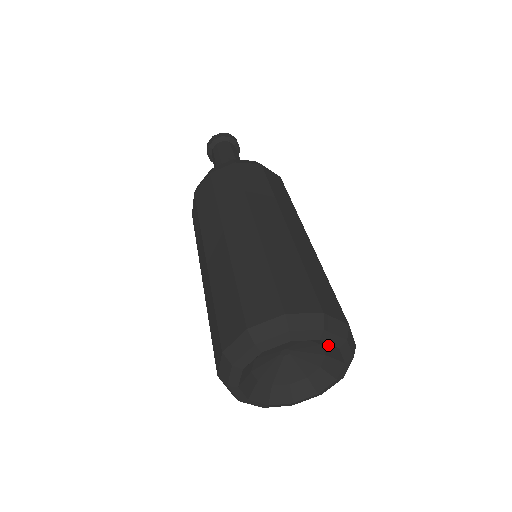
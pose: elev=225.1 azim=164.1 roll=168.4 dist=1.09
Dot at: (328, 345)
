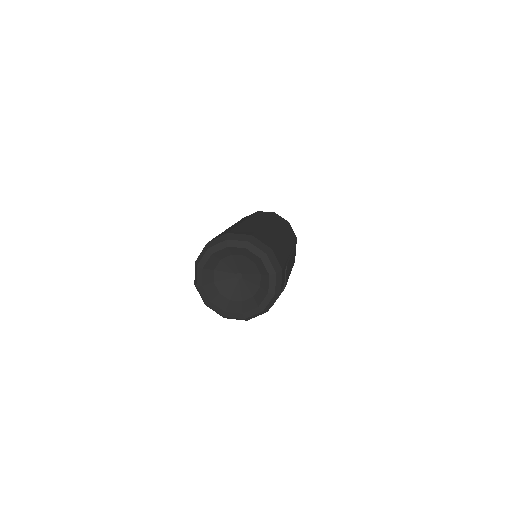
Dot at: (256, 259)
